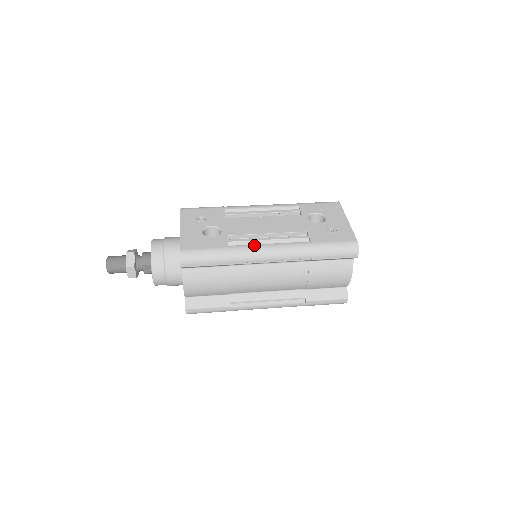
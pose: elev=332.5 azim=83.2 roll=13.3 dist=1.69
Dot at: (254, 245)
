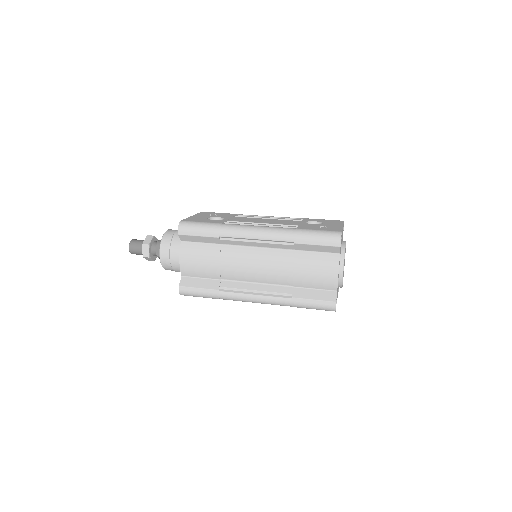
Dot at: (244, 225)
